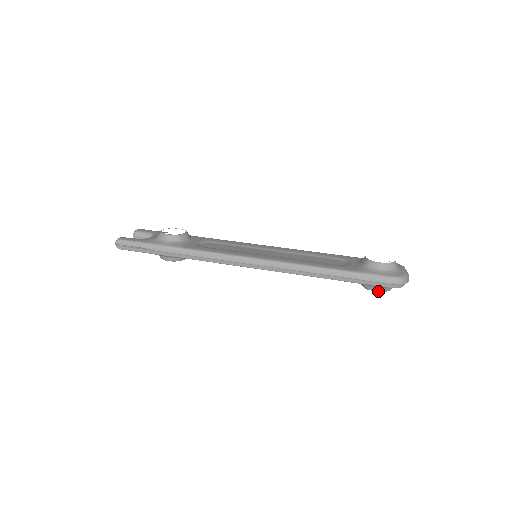
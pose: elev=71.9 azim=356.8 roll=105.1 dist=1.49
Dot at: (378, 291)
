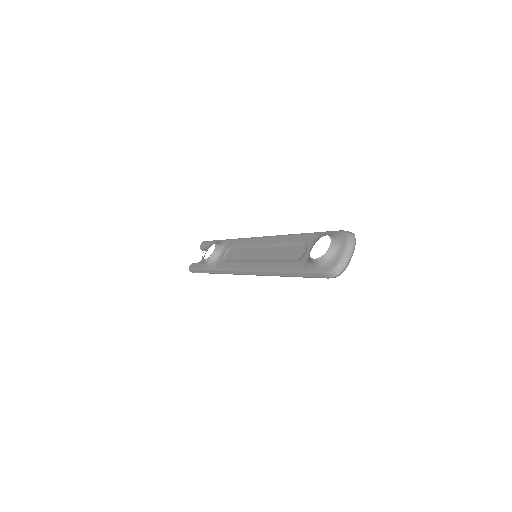
Dot at: occluded
